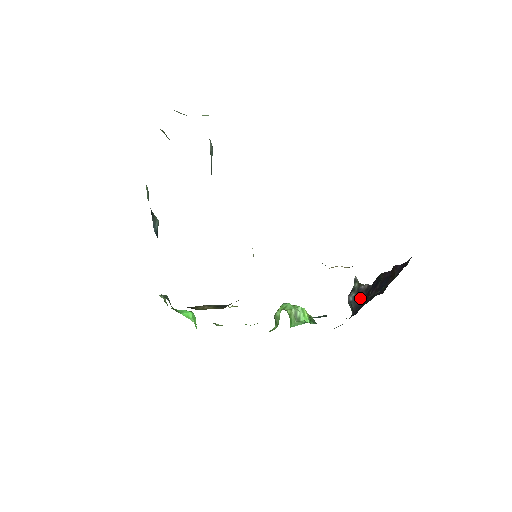
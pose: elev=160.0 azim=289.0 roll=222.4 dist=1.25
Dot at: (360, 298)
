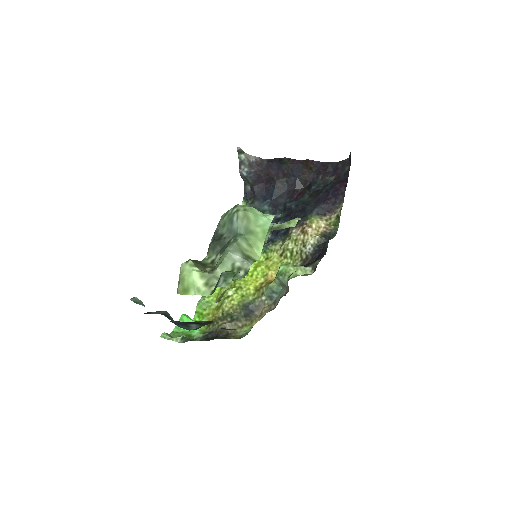
Dot at: (257, 174)
